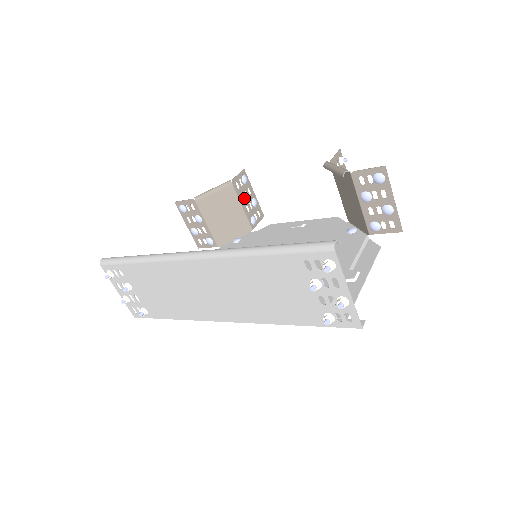
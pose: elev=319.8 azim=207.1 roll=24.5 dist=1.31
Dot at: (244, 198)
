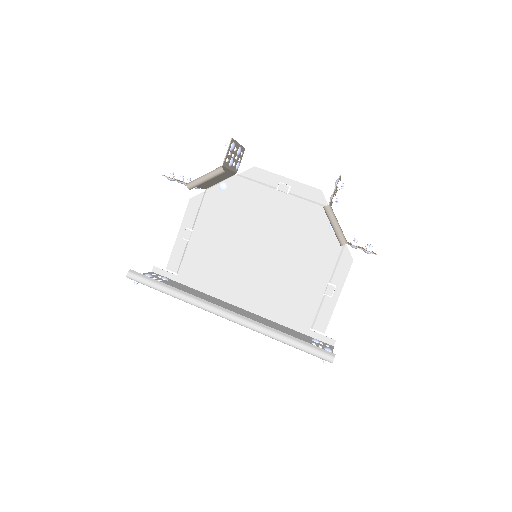
Dot at: occluded
